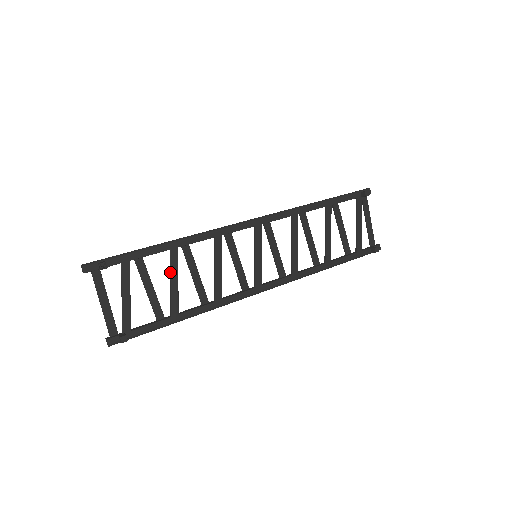
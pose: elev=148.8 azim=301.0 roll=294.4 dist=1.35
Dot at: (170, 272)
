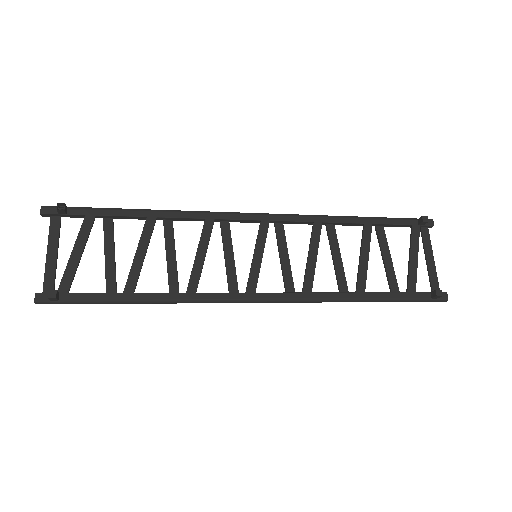
Dot at: (139, 241)
